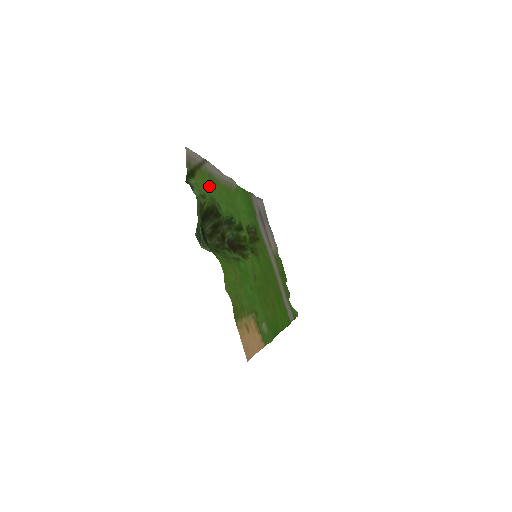
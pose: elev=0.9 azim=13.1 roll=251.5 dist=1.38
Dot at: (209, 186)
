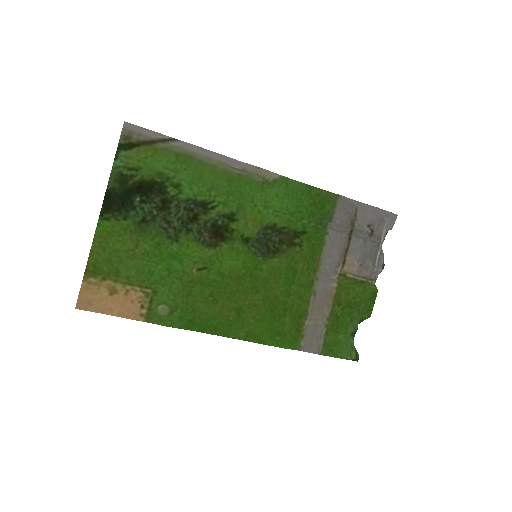
Dot at: (167, 164)
